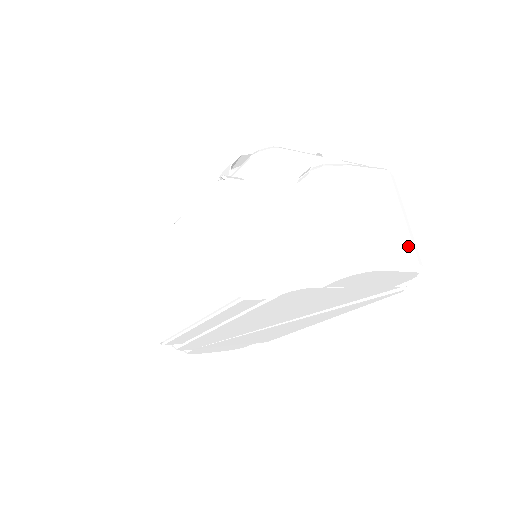
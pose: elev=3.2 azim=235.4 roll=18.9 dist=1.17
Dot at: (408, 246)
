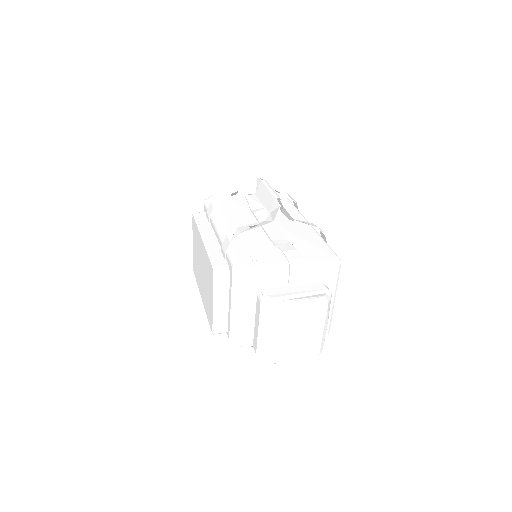
Dot at: (310, 350)
